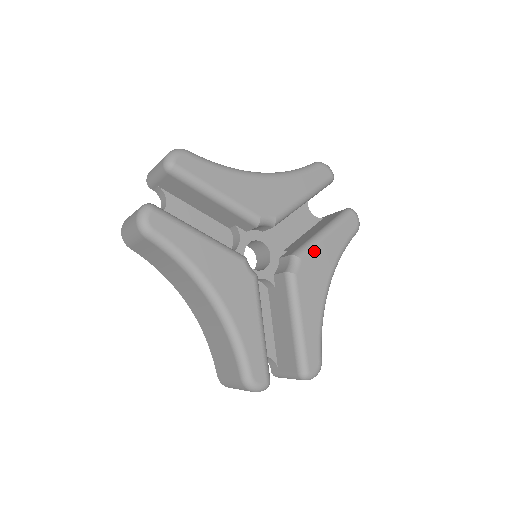
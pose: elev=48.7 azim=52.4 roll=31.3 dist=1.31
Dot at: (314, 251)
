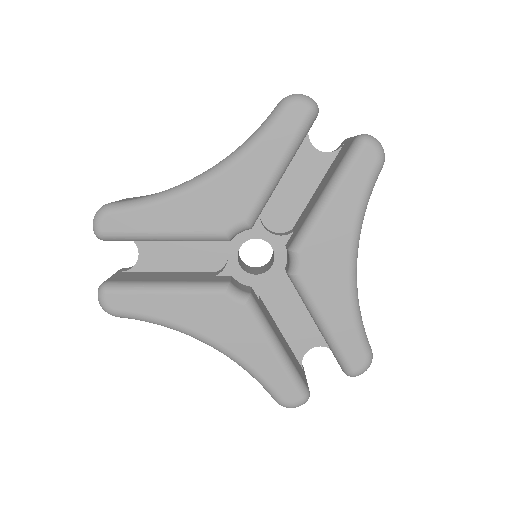
Dot at: (315, 234)
